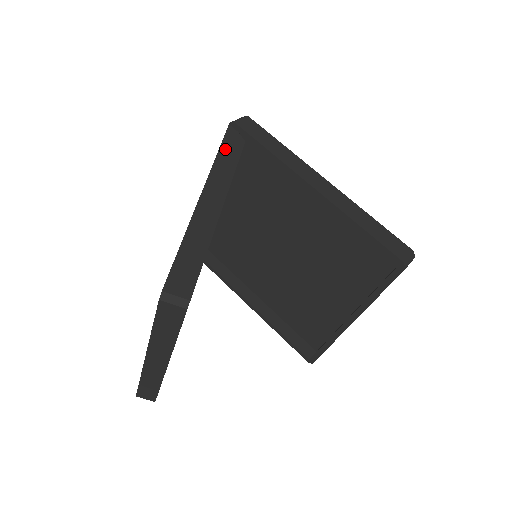
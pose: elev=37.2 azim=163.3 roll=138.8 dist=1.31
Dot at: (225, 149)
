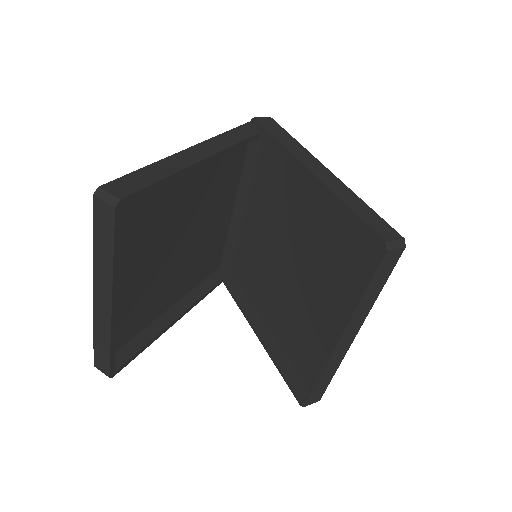
Dot at: (235, 132)
